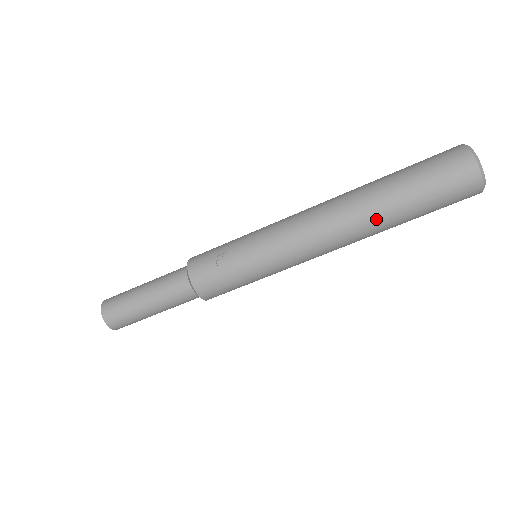
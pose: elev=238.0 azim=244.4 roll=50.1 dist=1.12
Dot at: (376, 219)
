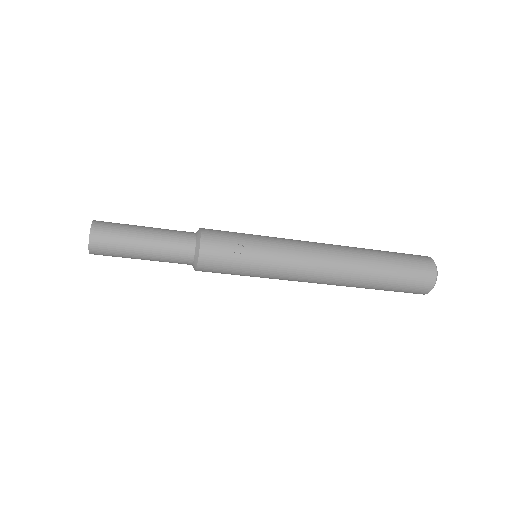
Dot at: (360, 280)
